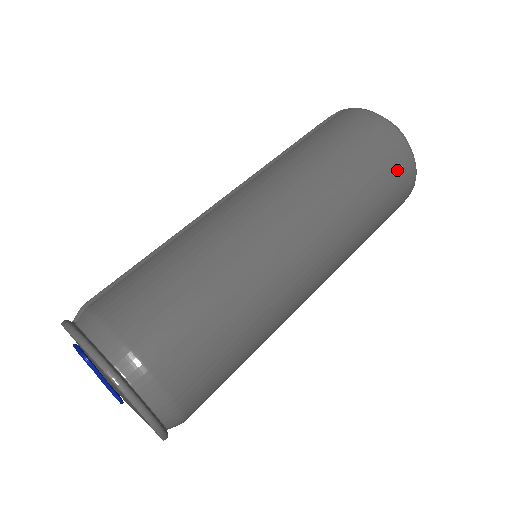
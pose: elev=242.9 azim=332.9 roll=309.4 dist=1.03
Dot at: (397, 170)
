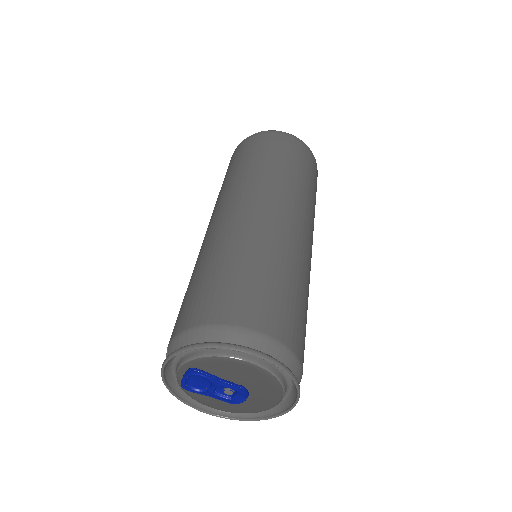
Dot at: (288, 145)
